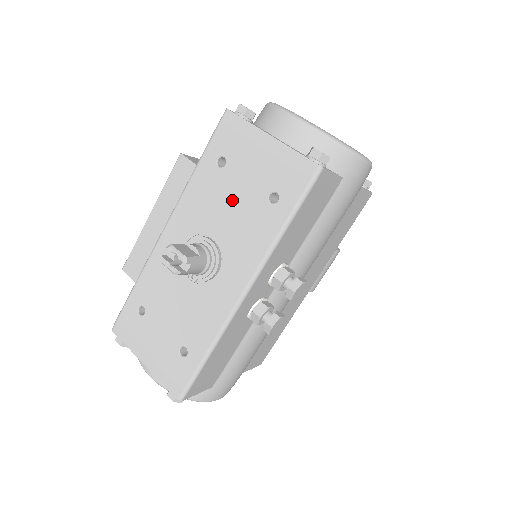
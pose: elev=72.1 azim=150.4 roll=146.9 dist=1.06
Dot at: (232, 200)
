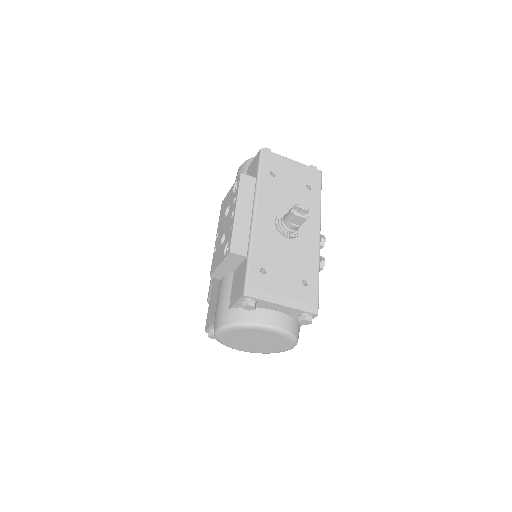
Dot at: (289, 191)
